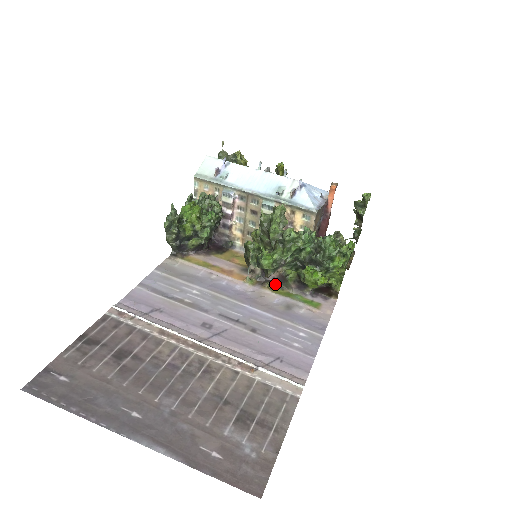
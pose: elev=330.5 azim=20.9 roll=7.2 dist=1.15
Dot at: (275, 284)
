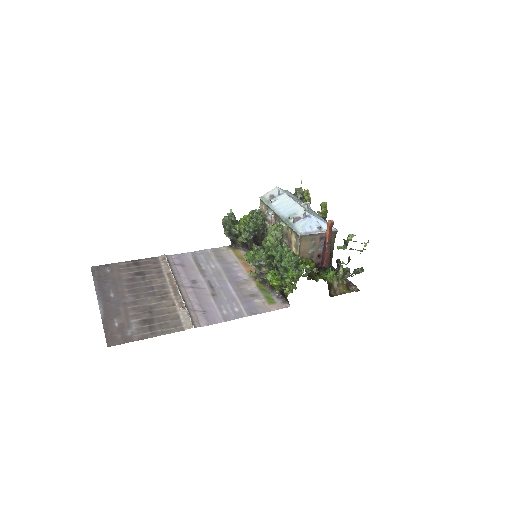
Dot at: (264, 282)
